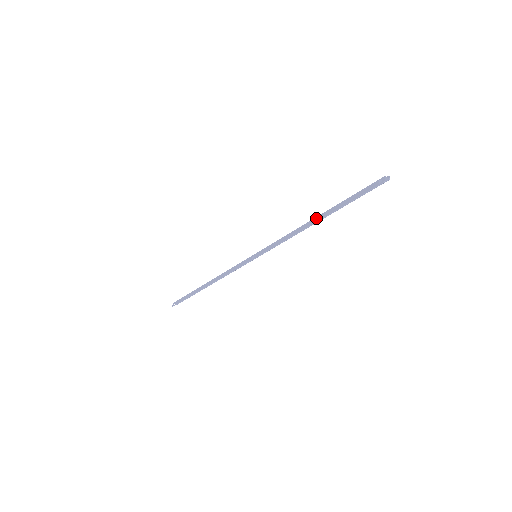
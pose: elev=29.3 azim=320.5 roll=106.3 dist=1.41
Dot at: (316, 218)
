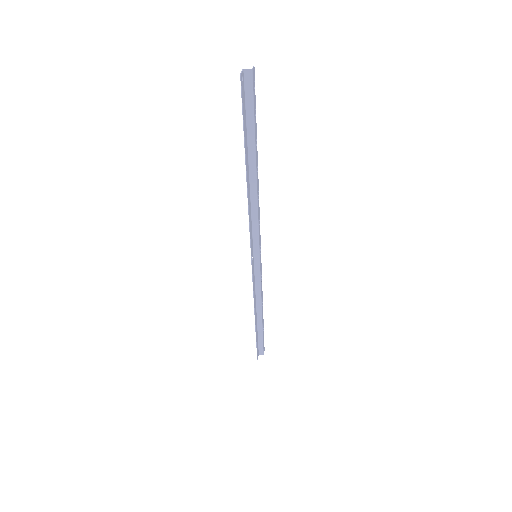
Dot at: (247, 172)
